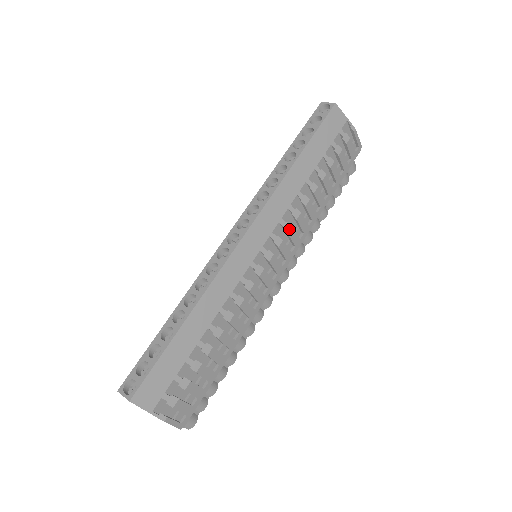
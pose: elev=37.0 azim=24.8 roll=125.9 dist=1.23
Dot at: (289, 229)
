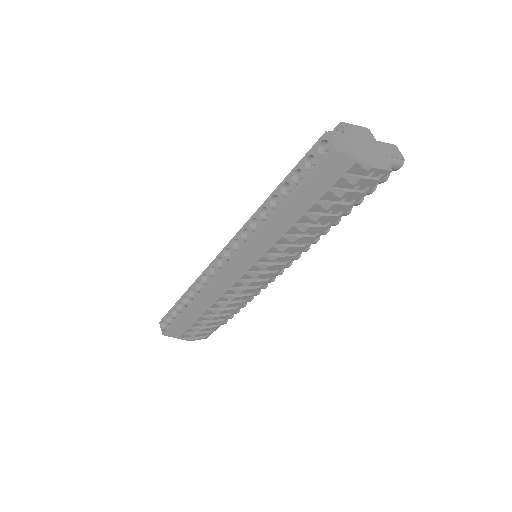
Dot at: (275, 259)
